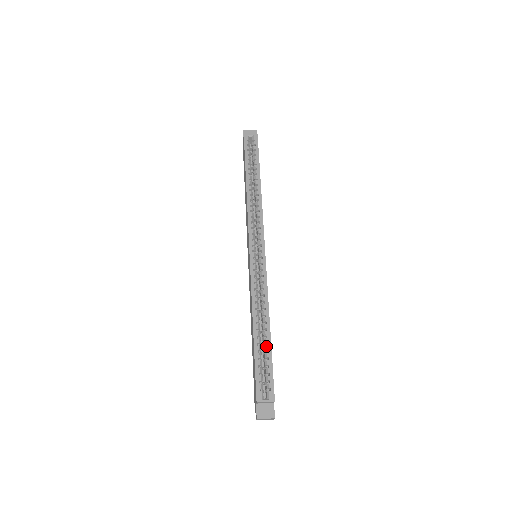
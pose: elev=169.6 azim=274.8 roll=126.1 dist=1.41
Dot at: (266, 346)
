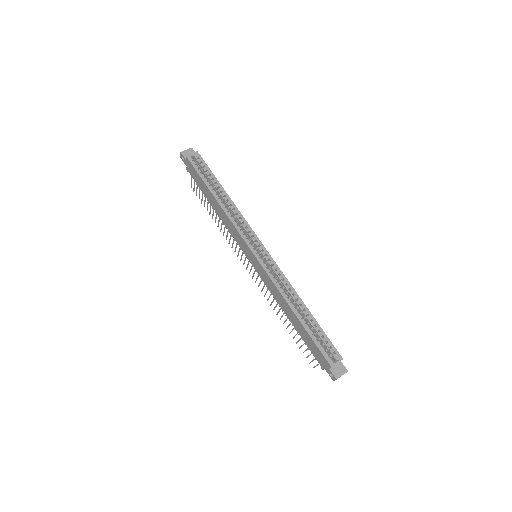
Dot at: (312, 322)
